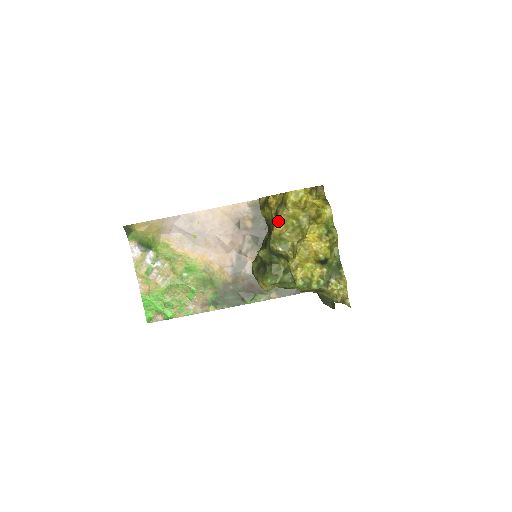
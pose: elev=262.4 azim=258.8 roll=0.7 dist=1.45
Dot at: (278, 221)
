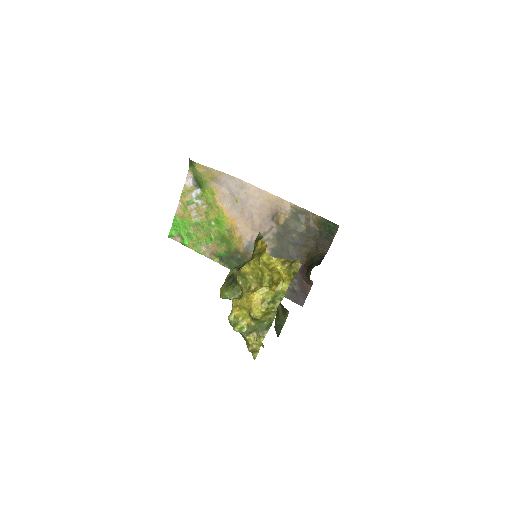
Dot at: (249, 264)
